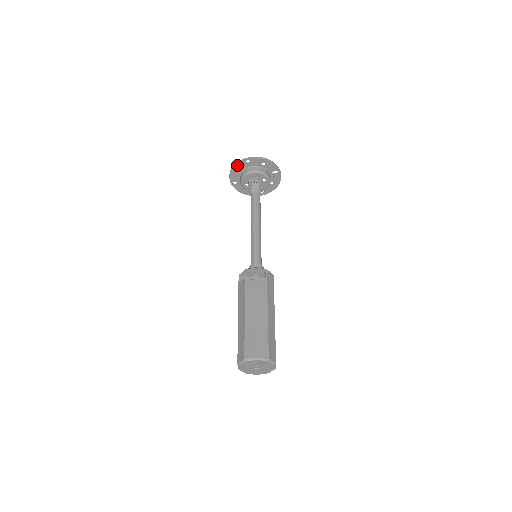
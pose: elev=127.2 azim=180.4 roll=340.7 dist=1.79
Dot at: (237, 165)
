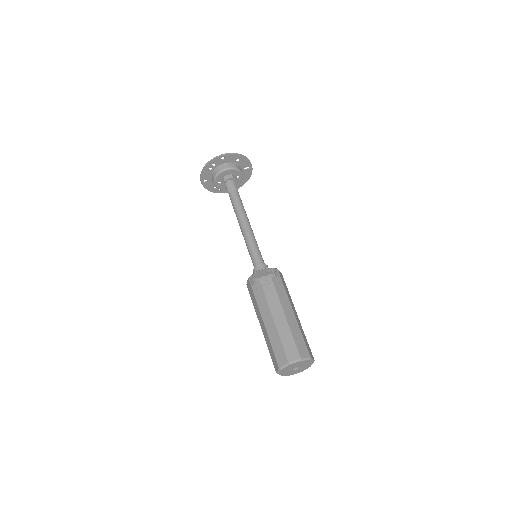
Dot at: (211, 162)
